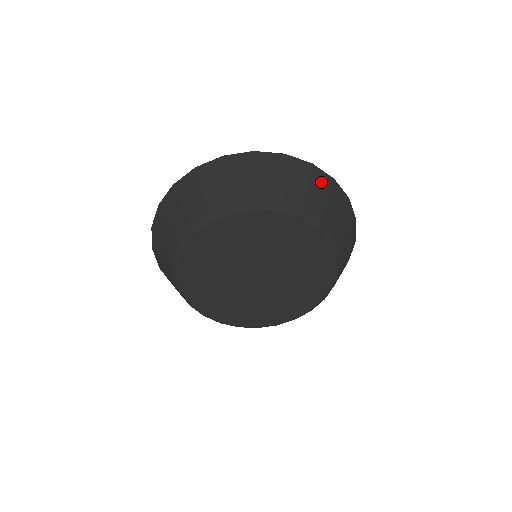
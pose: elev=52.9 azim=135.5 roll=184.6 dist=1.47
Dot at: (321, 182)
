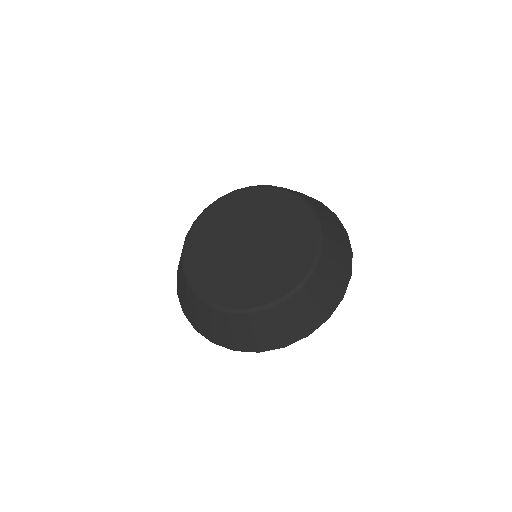
Dot at: occluded
